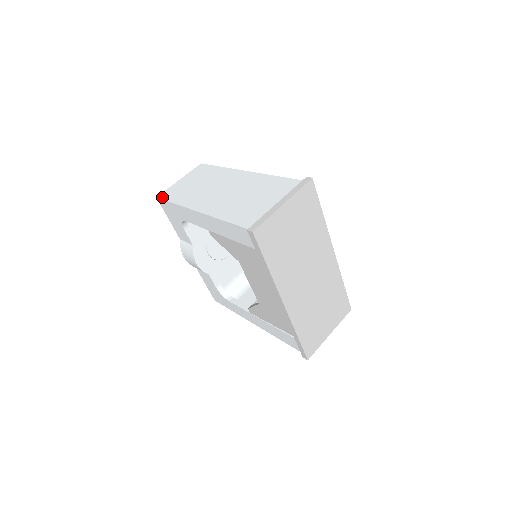
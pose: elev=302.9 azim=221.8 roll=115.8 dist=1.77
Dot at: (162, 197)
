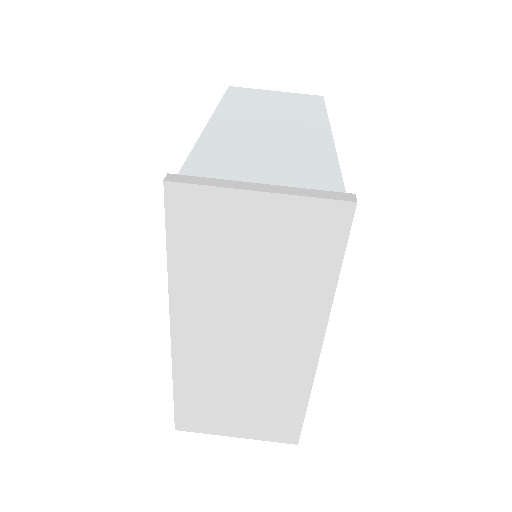
Dot at: (231, 89)
